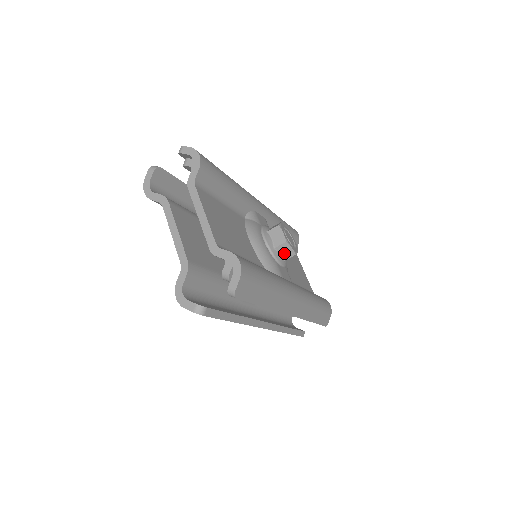
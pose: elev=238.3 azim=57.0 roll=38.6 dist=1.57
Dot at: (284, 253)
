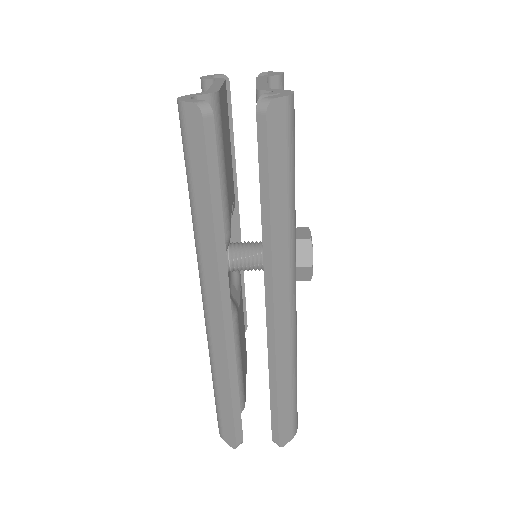
Dot at: (299, 255)
